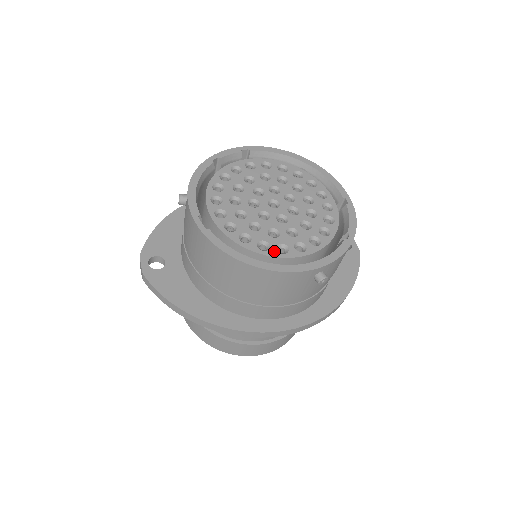
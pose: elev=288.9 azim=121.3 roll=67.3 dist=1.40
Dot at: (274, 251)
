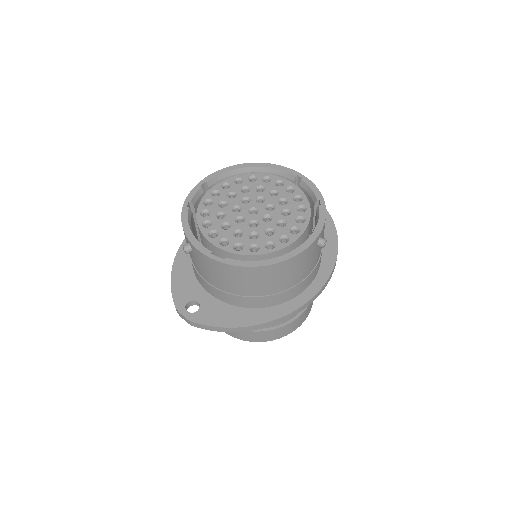
Dot at: (280, 244)
